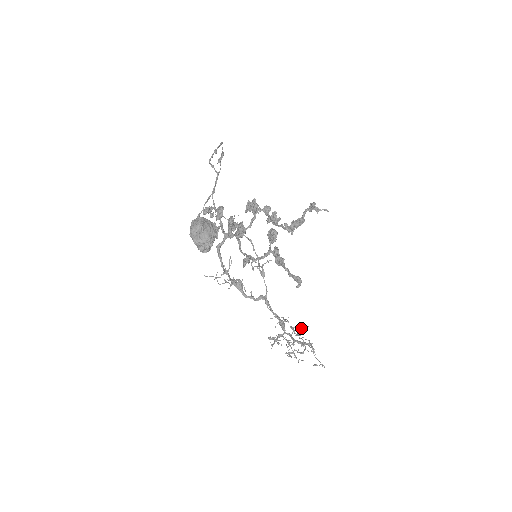
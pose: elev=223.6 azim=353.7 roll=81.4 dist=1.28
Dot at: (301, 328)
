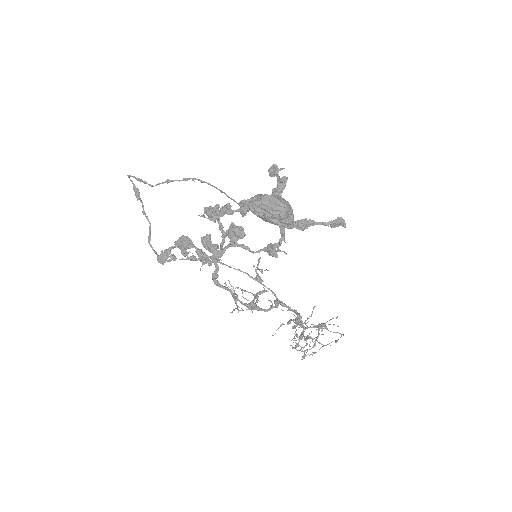
Dot at: (312, 312)
